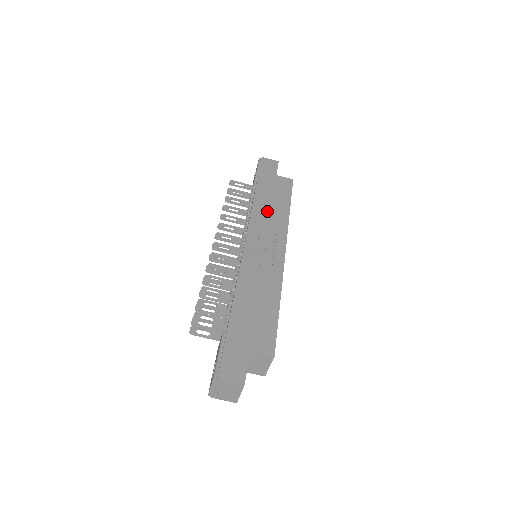
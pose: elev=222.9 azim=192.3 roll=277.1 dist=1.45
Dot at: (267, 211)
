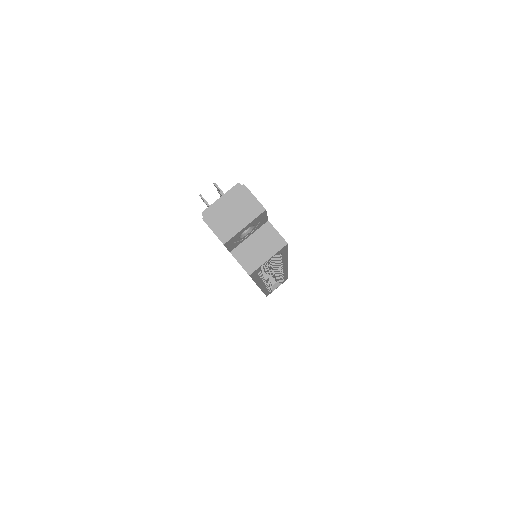
Dot at: occluded
